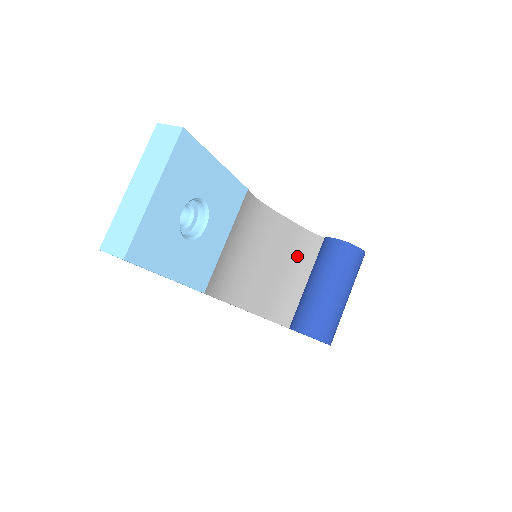
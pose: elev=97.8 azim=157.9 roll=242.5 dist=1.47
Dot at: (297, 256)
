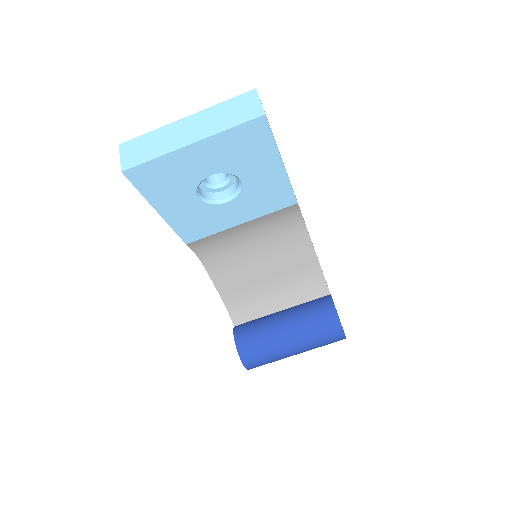
Dot at: (295, 285)
